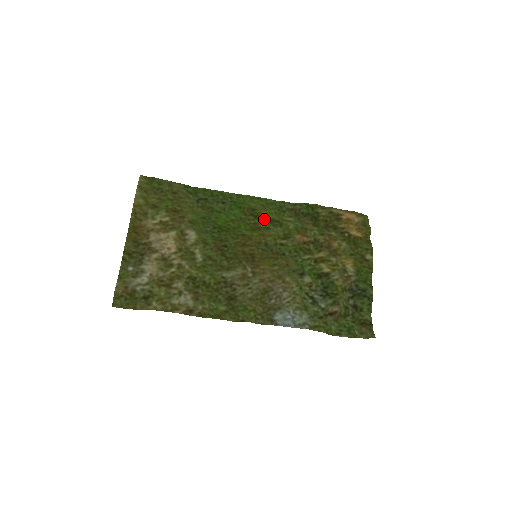
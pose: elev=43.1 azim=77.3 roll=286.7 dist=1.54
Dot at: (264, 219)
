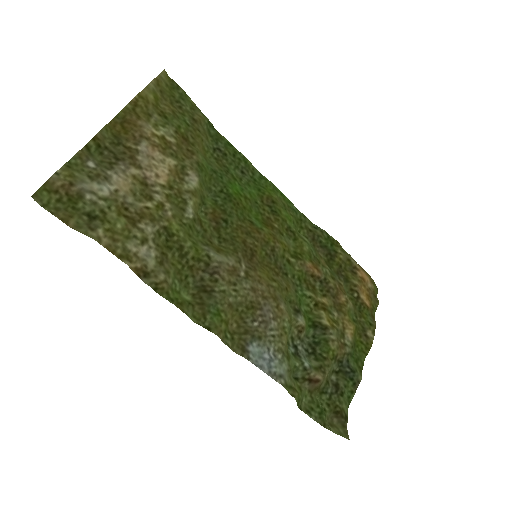
Dot at: (281, 220)
